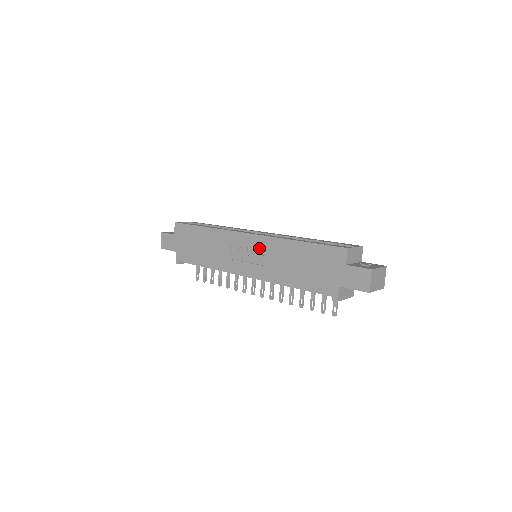
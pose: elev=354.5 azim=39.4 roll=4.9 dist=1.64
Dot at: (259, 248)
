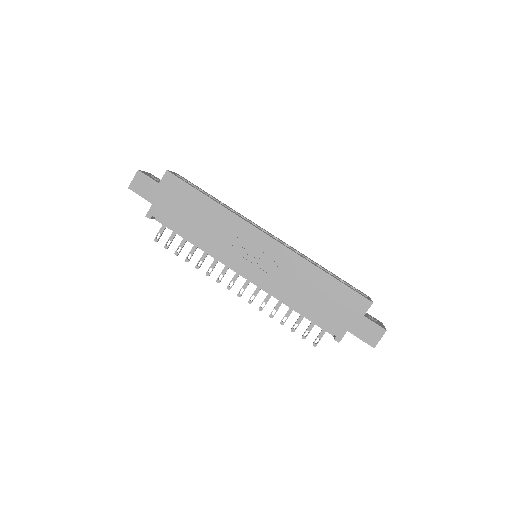
Dot at: (275, 256)
